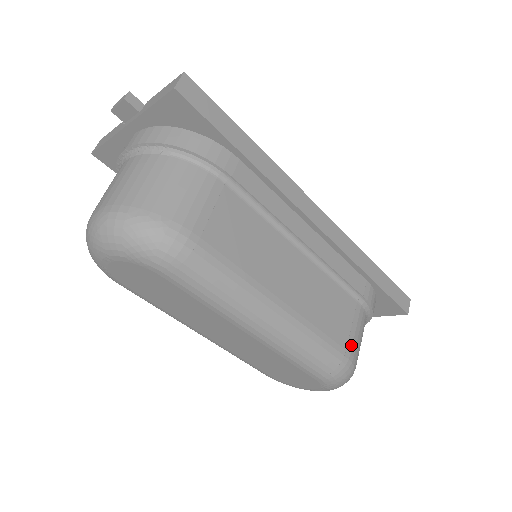
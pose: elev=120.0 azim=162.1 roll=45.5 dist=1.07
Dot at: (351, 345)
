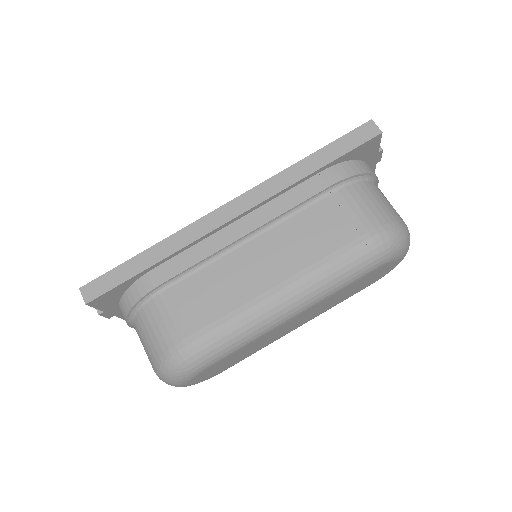
Dot at: (362, 226)
